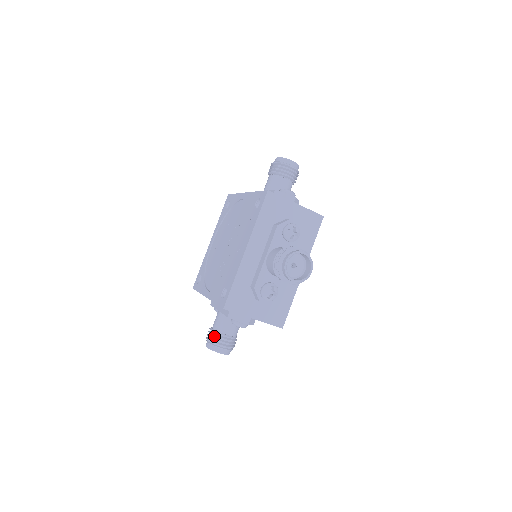
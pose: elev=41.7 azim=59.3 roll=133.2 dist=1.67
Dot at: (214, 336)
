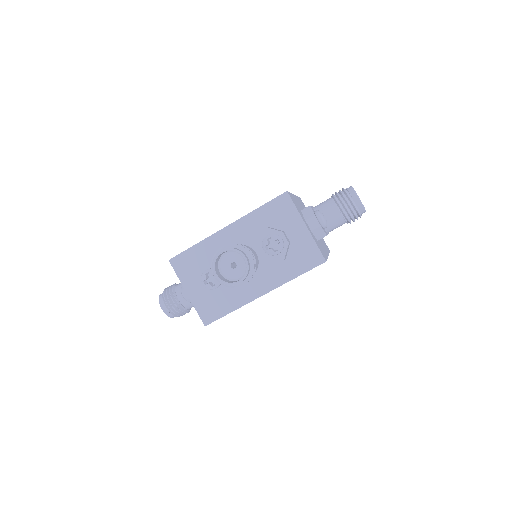
Dot at: (170, 290)
